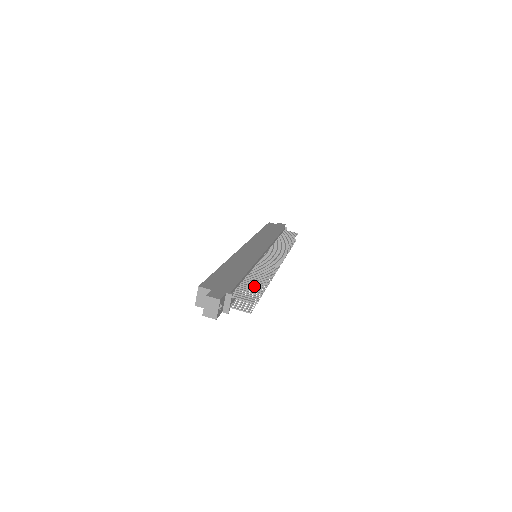
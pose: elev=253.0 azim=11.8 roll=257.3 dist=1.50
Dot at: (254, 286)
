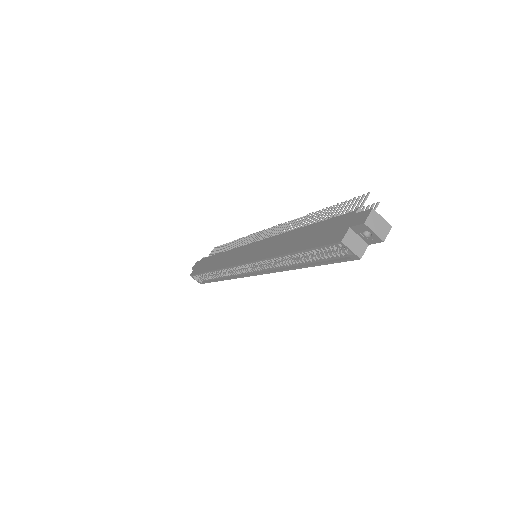
Dot at: (330, 213)
